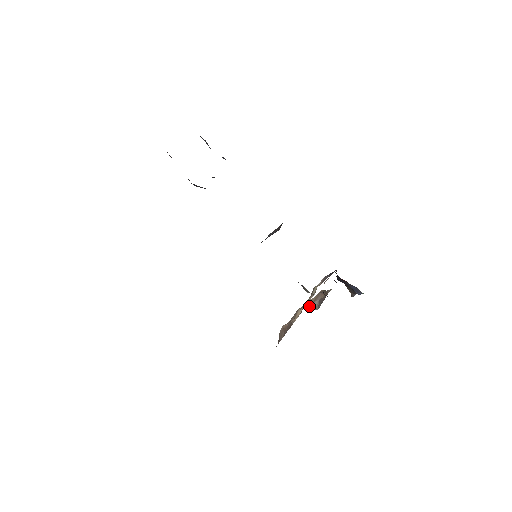
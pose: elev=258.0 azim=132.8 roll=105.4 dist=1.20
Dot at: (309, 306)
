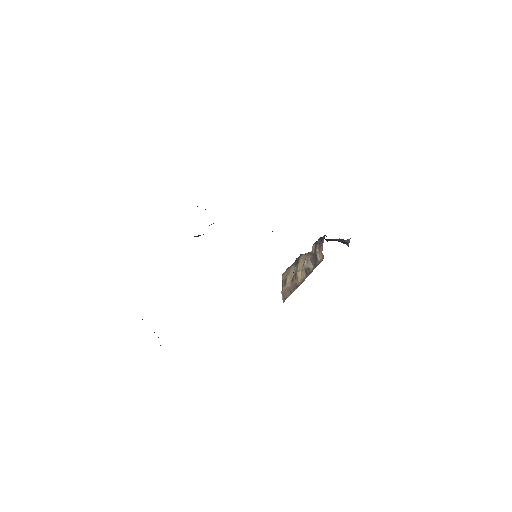
Dot at: (306, 268)
